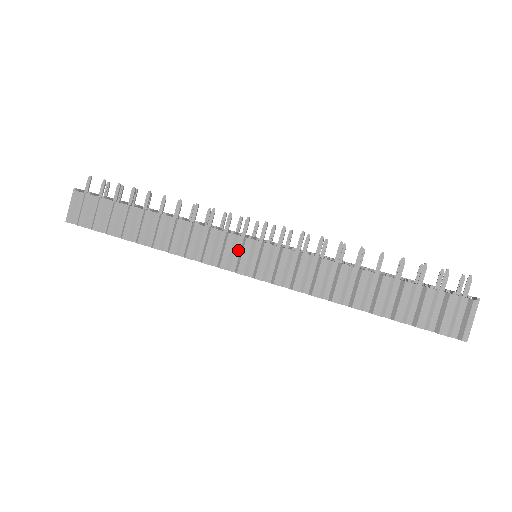
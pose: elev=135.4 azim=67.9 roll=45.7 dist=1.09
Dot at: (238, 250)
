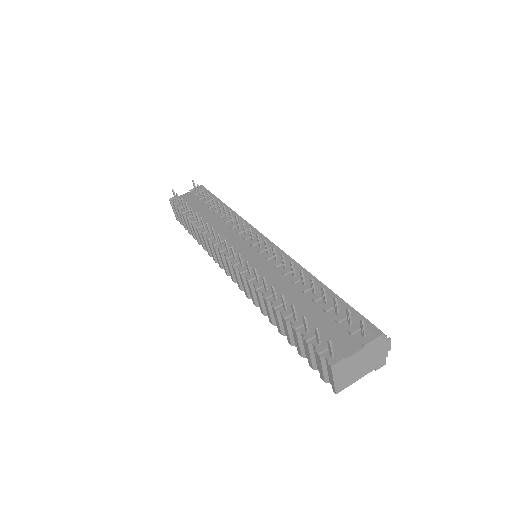
Dot at: occluded
